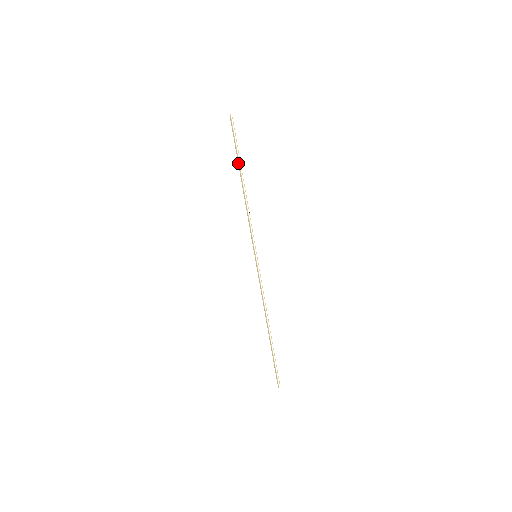
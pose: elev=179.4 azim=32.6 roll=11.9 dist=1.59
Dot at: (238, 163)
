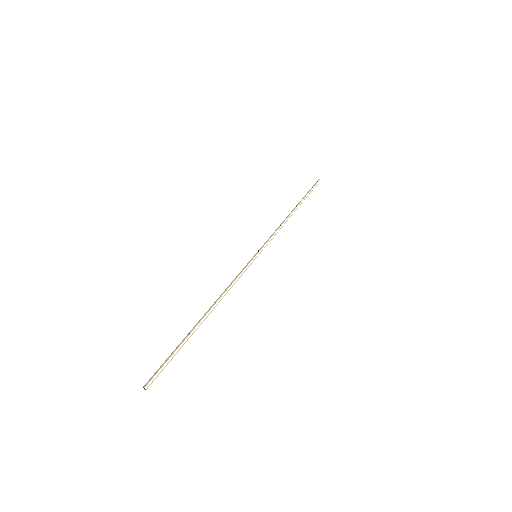
Dot at: (301, 200)
